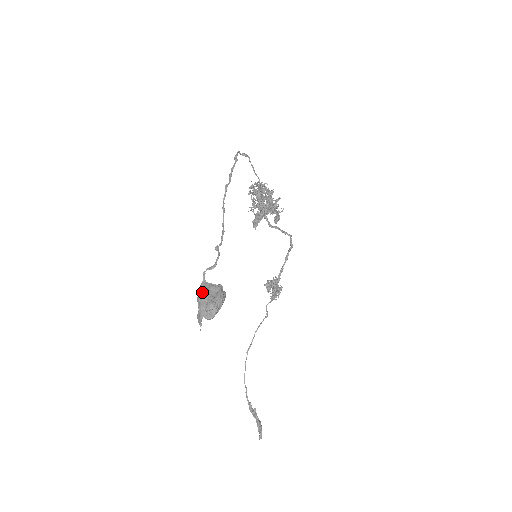
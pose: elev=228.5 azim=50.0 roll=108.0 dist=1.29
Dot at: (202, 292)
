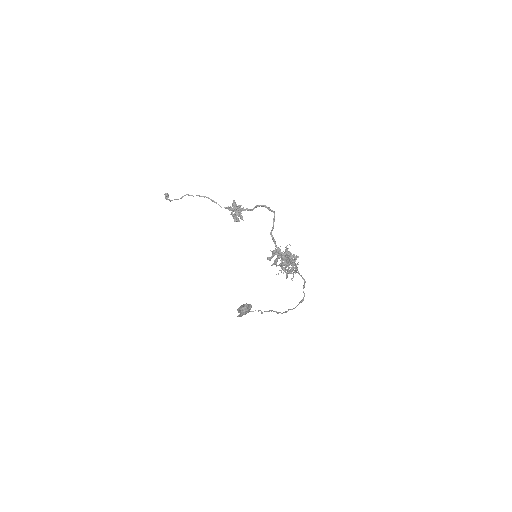
Dot at: (243, 314)
